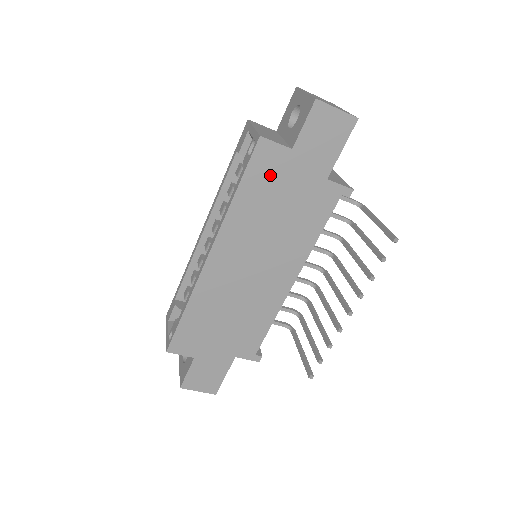
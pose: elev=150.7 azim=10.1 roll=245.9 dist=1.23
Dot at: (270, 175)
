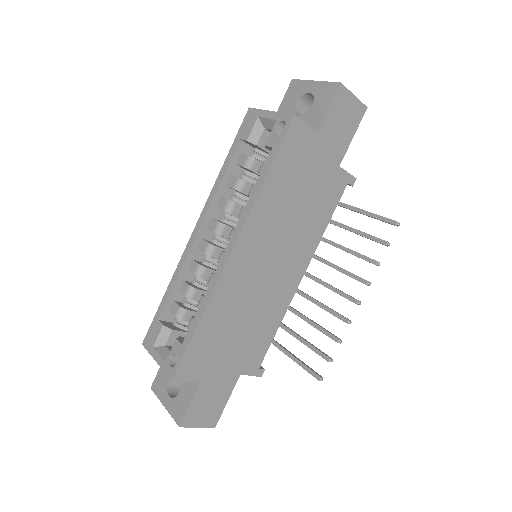
Dot at: (297, 159)
